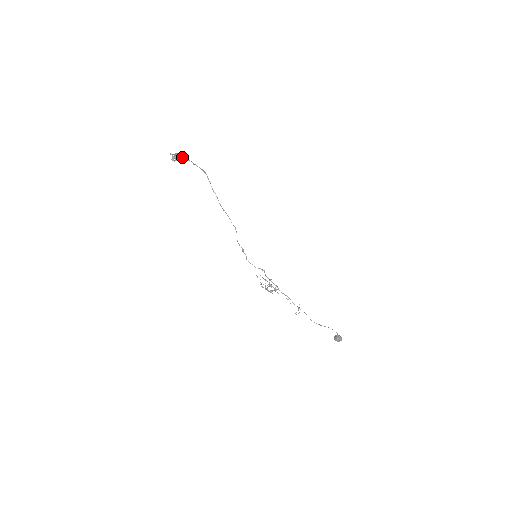
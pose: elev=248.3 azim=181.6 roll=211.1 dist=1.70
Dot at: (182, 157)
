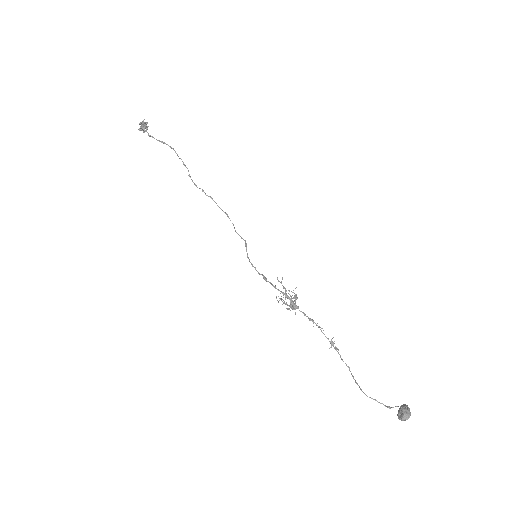
Dot at: (141, 128)
